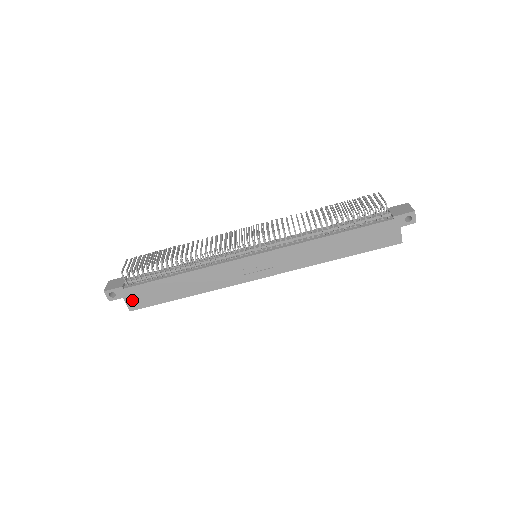
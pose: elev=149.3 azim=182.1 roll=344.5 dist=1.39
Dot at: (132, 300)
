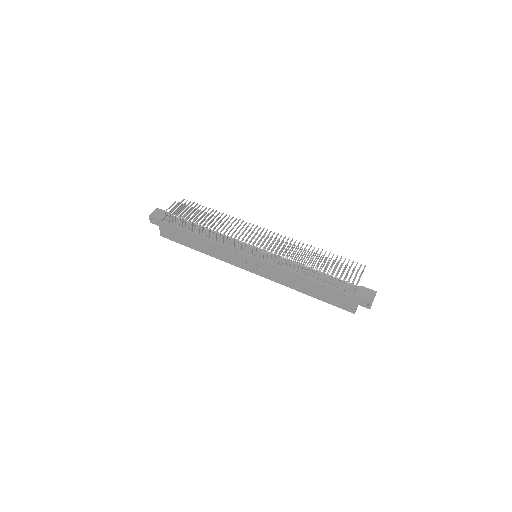
Dot at: (164, 231)
